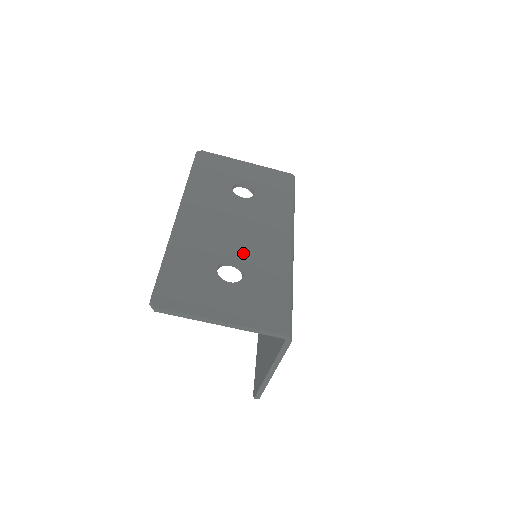
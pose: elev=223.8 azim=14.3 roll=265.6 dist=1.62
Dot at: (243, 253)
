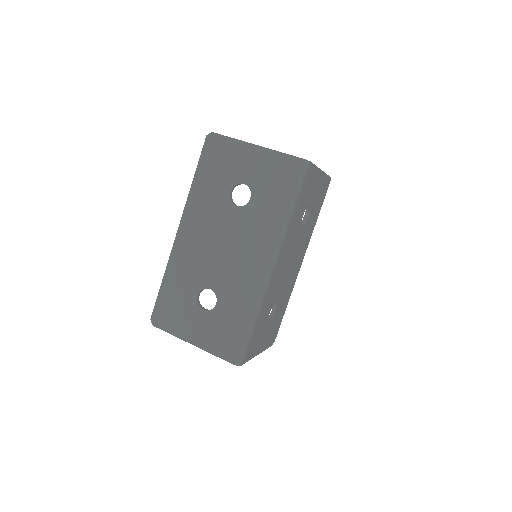
Dot at: (221, 280)
